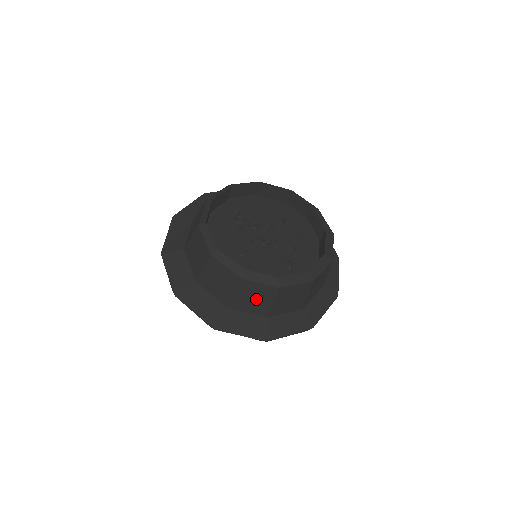
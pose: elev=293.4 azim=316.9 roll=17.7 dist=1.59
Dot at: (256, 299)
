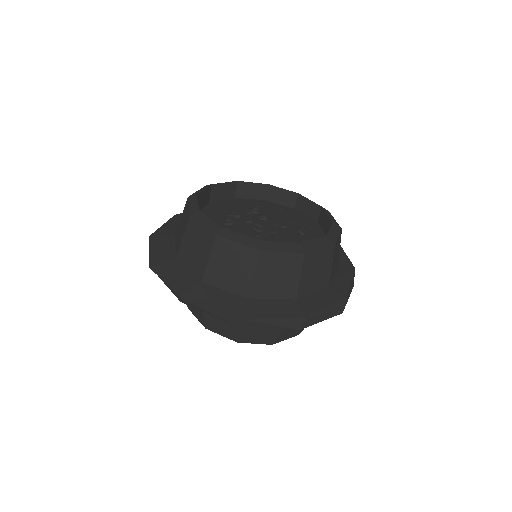
Dot at: (197, 249)
